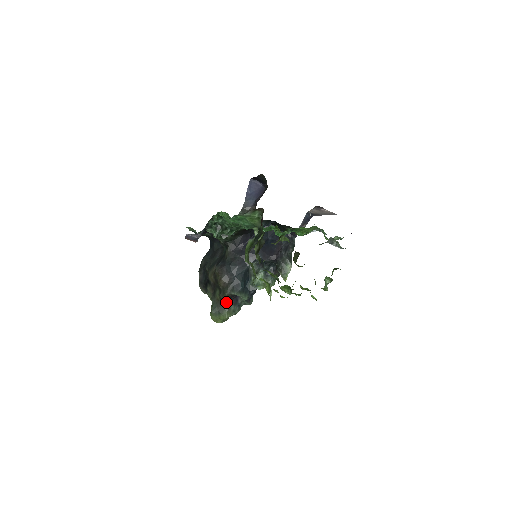
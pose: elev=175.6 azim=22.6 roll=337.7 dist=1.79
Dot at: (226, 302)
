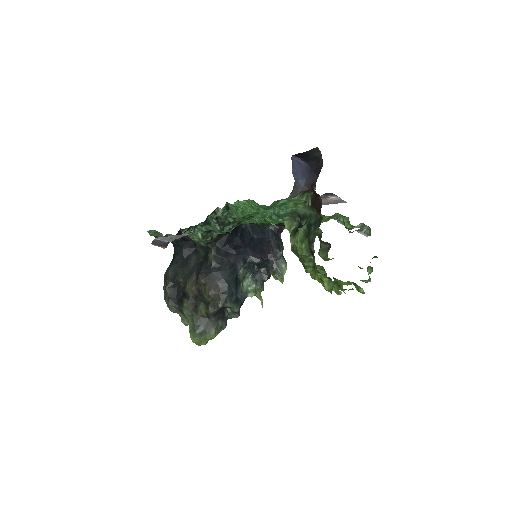
Dot at: (214, 317)
